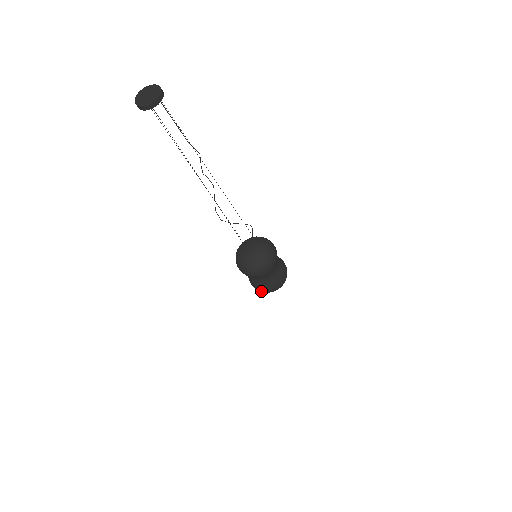
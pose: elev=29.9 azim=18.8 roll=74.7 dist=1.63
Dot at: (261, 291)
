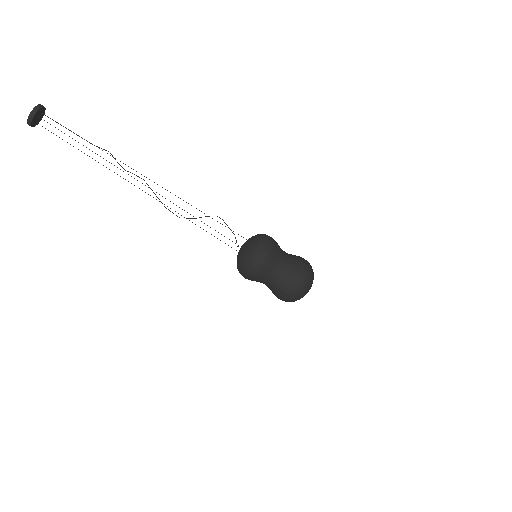
Dot at: (293, 292)
